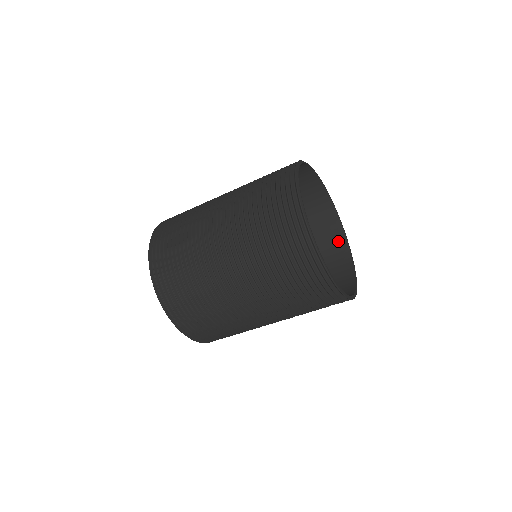
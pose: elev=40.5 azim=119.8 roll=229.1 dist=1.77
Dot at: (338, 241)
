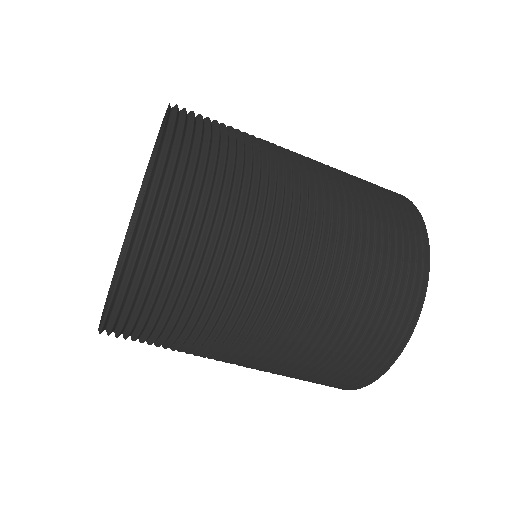
Dot at: occluded
